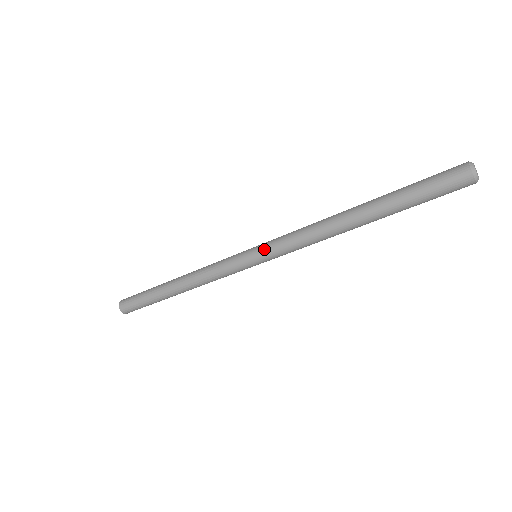
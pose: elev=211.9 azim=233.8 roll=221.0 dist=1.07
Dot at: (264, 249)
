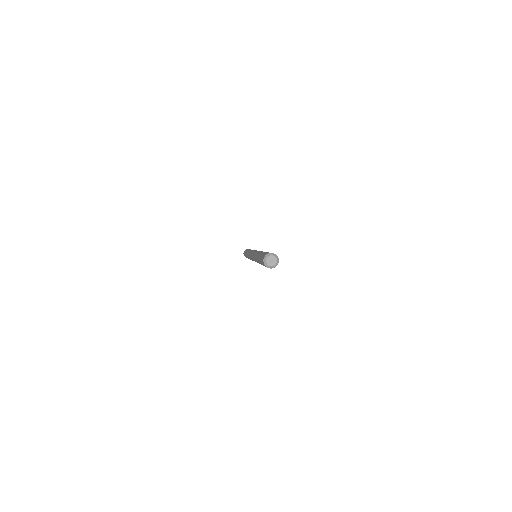
Dot at: occluded
